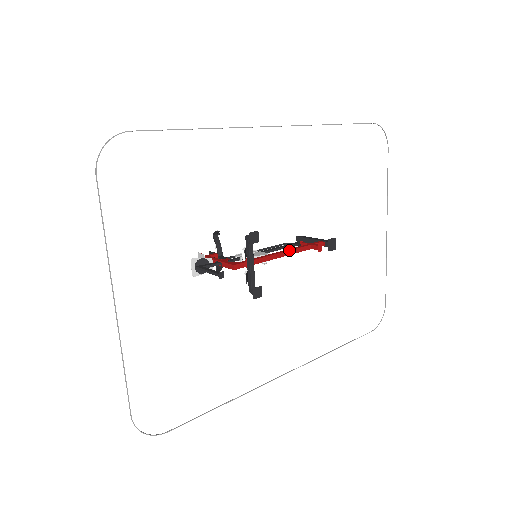
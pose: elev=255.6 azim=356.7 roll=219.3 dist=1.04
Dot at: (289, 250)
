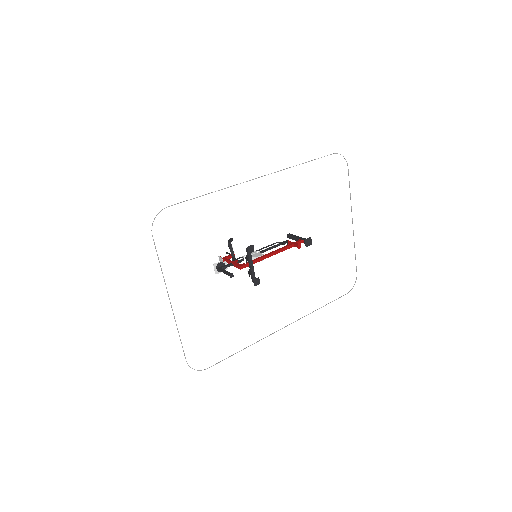
Dot at: (278, 250)
